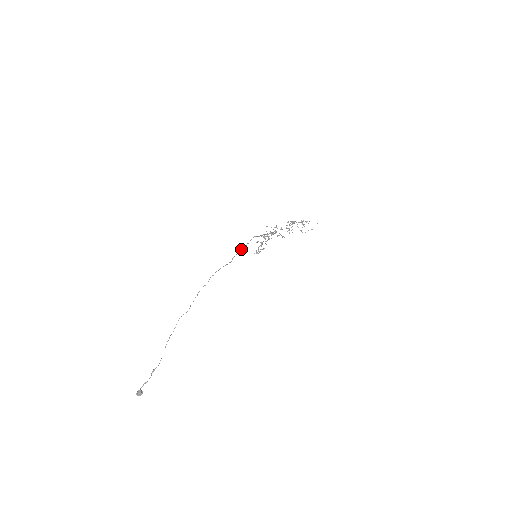
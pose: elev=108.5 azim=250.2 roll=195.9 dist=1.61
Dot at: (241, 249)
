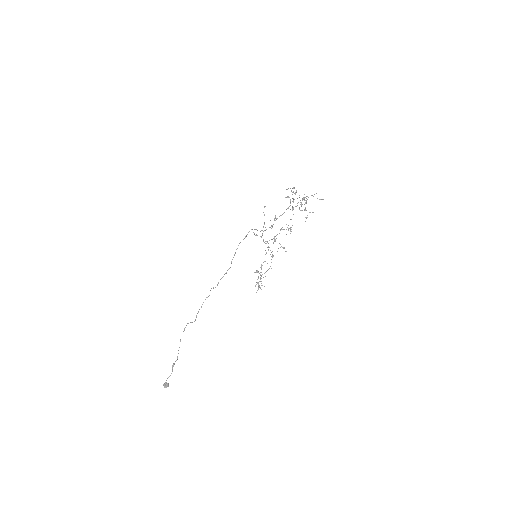
Dot at: occluded
